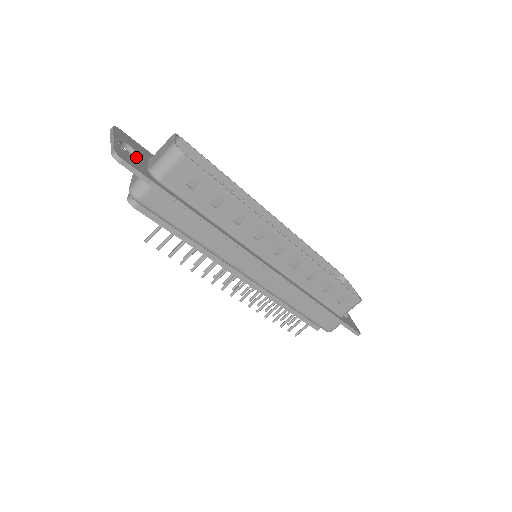
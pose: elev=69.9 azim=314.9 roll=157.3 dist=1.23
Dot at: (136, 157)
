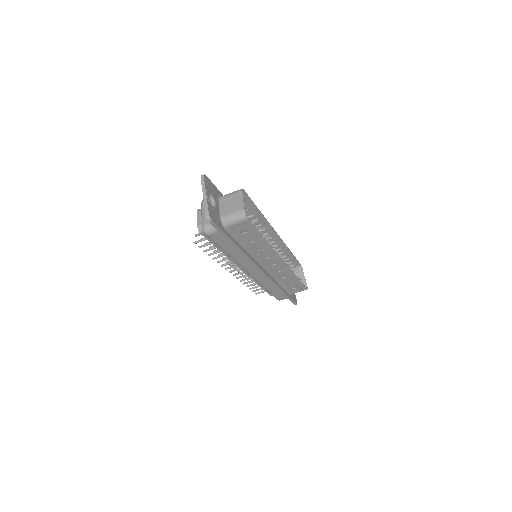
Dot at: (215, 208)
